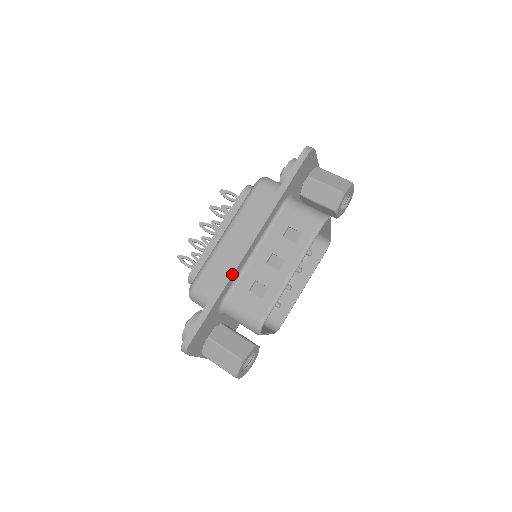
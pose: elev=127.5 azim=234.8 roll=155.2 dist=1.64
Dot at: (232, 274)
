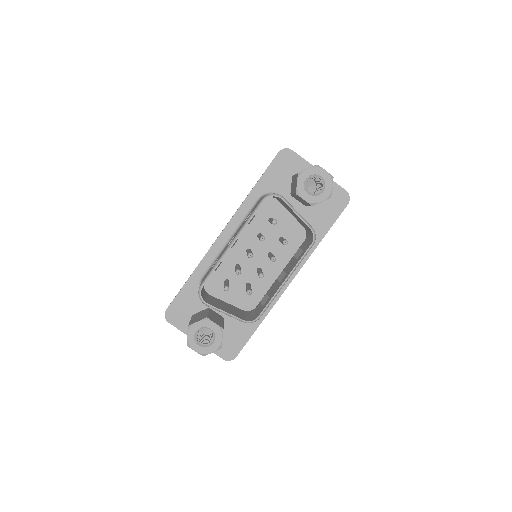
Dot at: (205, 255)
